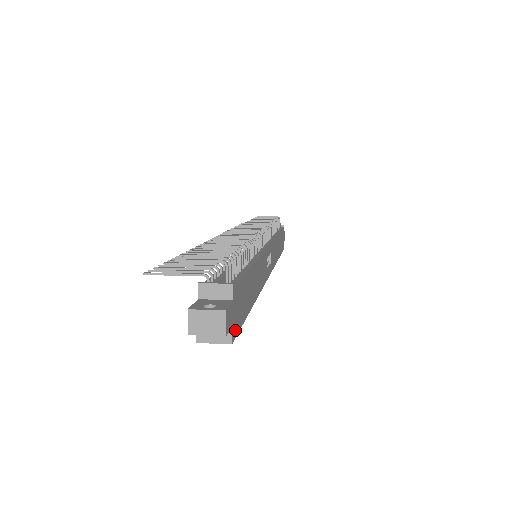
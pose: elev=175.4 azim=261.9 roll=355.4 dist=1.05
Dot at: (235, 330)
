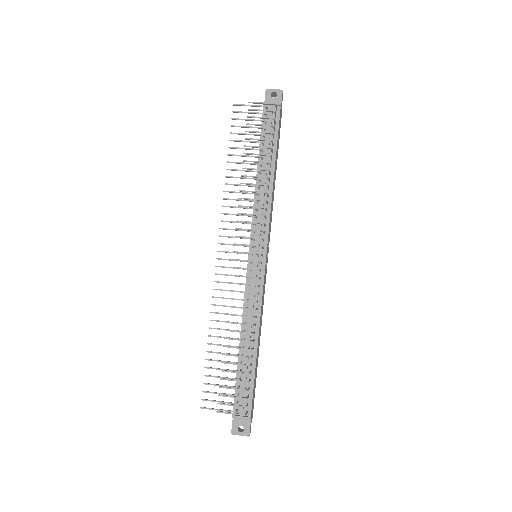
Dot at: occluded
